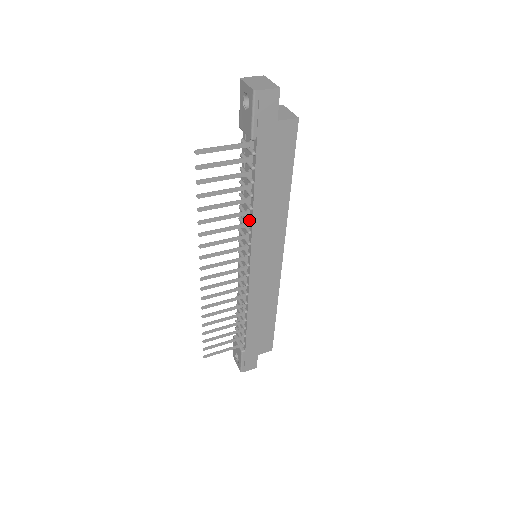
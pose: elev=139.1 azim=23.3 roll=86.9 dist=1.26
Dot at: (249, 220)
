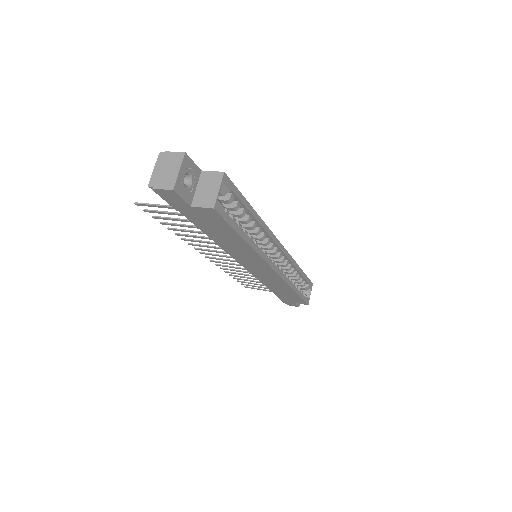
Dot at: occluded
